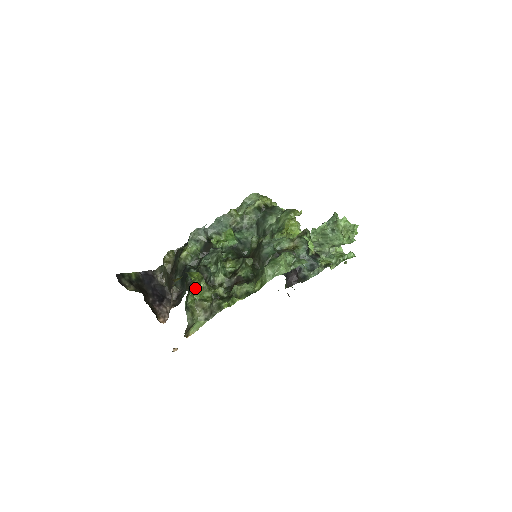
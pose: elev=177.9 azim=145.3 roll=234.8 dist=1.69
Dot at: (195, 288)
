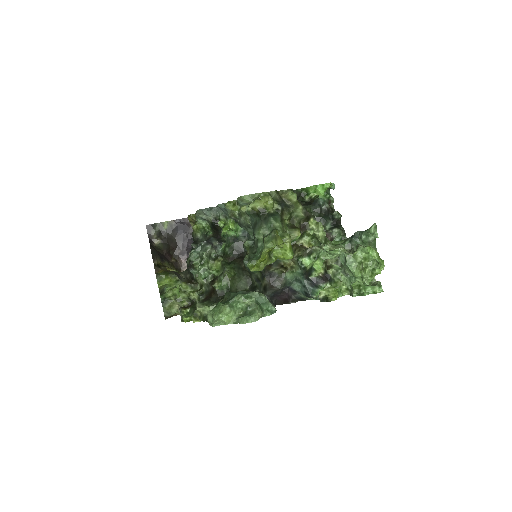
Dot at: (171, 288)
